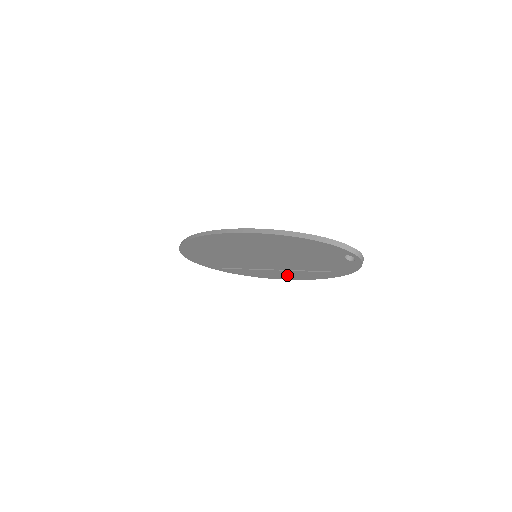
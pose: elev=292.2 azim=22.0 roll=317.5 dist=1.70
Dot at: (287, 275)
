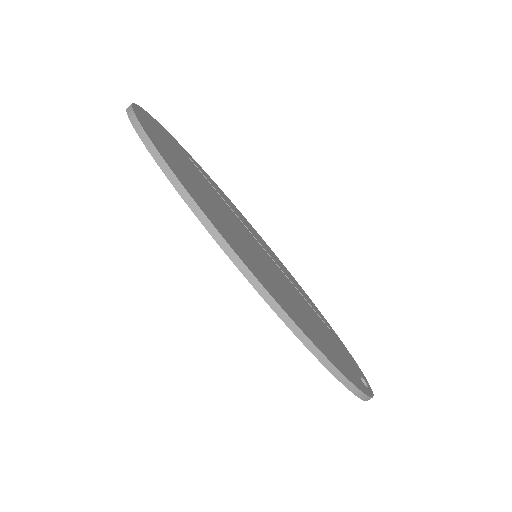
Dot at: occluded
